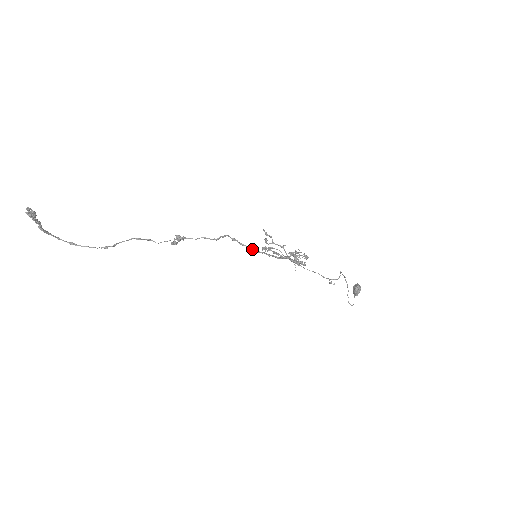
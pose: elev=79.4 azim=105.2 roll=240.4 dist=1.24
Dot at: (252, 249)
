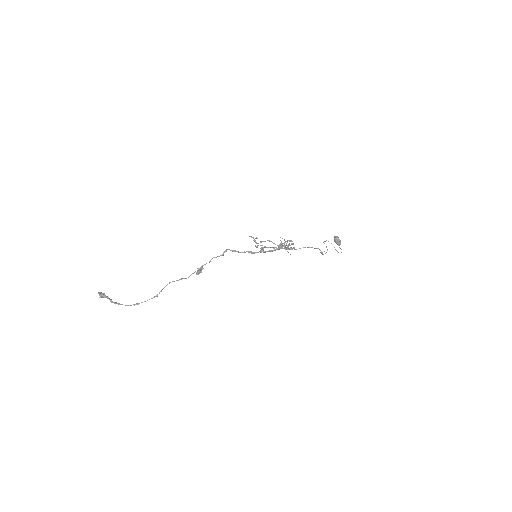
Dot at: (250, 252)
